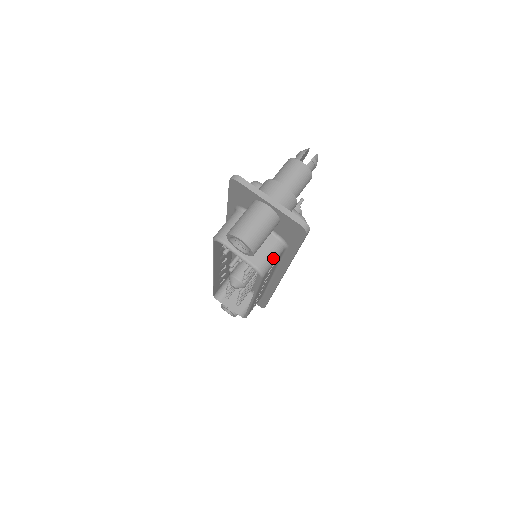
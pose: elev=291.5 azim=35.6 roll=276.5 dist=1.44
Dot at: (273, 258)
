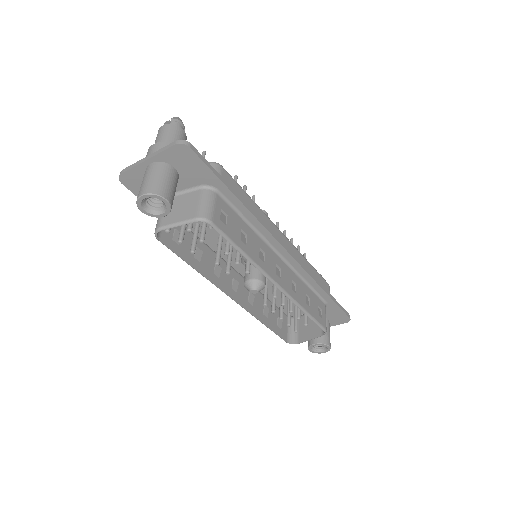
Dot at: (207, 203)
